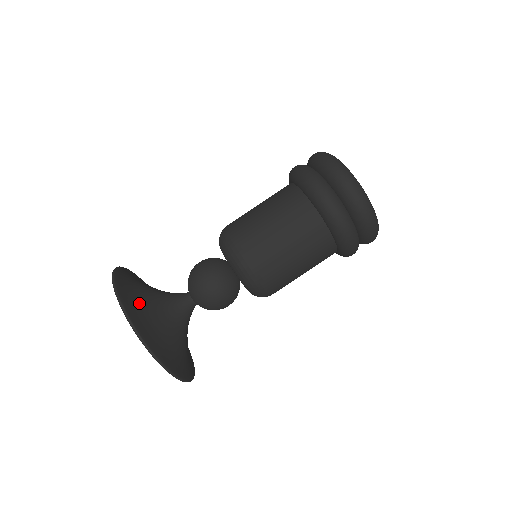
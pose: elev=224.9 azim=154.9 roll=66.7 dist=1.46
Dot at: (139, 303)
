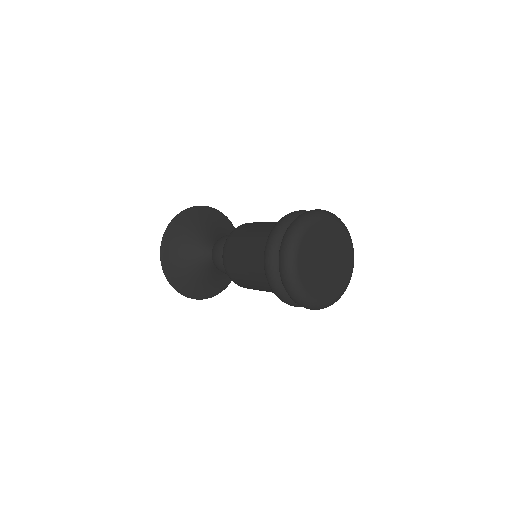
Dot at: (177, 258)
